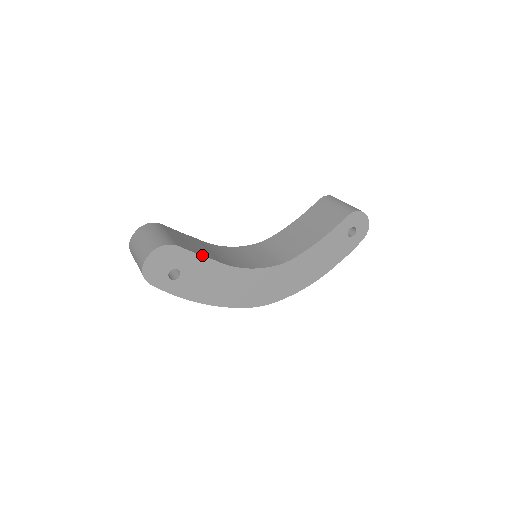
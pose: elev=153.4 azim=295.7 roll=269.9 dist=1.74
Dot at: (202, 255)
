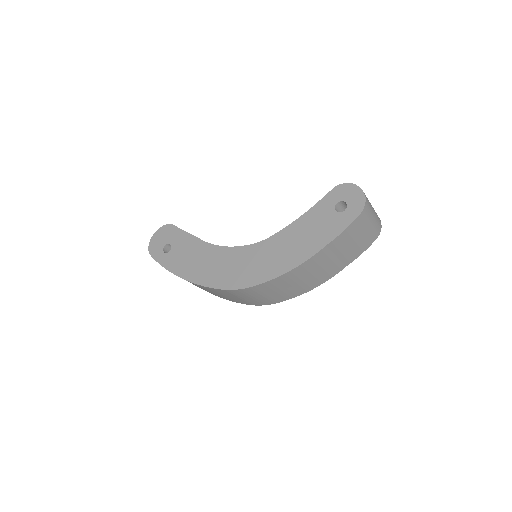
Dot at: (189, 233)
